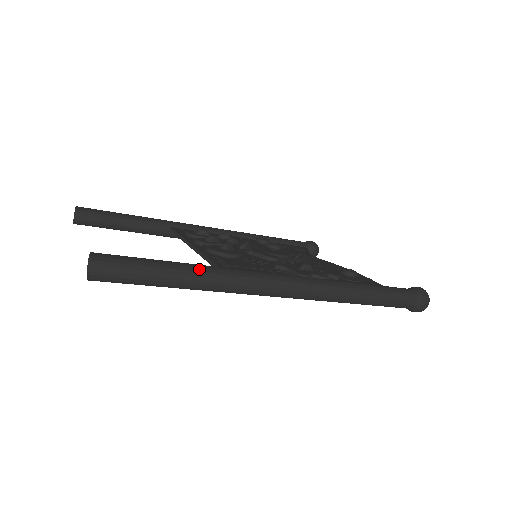
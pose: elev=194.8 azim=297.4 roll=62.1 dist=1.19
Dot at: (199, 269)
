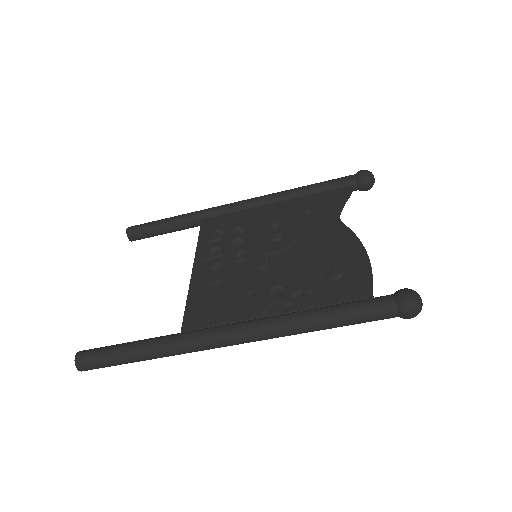
Dot at: (149, 348)
